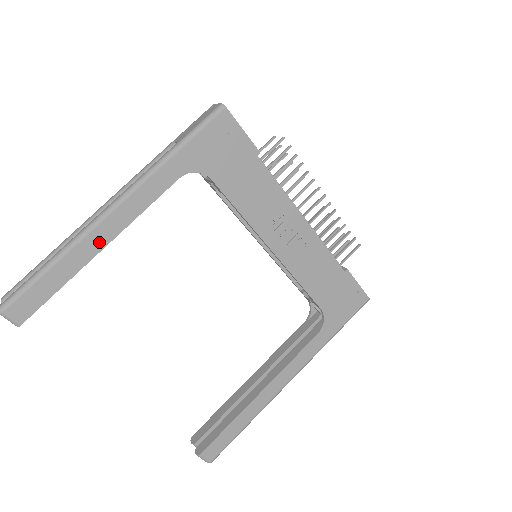
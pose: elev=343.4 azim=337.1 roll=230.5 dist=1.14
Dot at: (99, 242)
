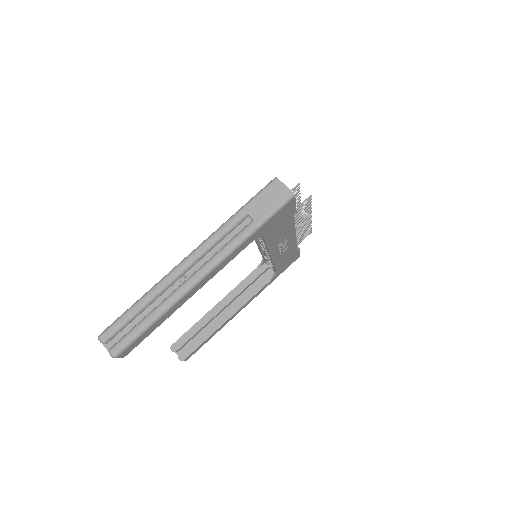
Dot at: (187, 298)
